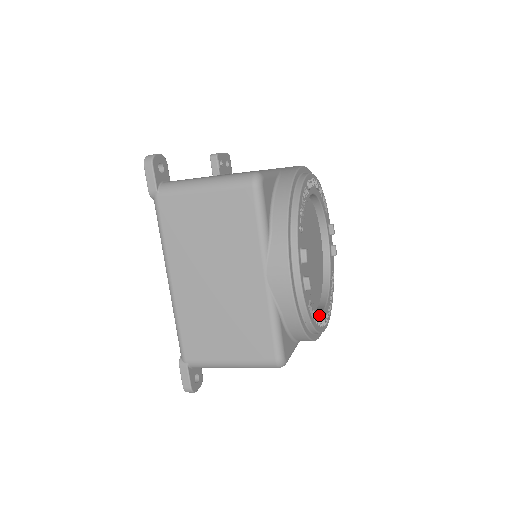
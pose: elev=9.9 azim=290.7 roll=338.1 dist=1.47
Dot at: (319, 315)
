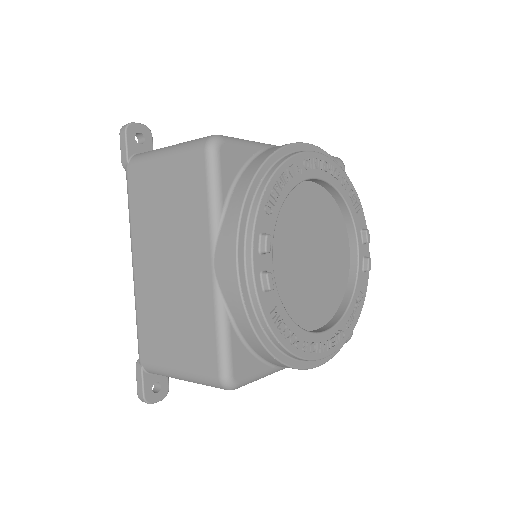
Dot at: (304, 335)
